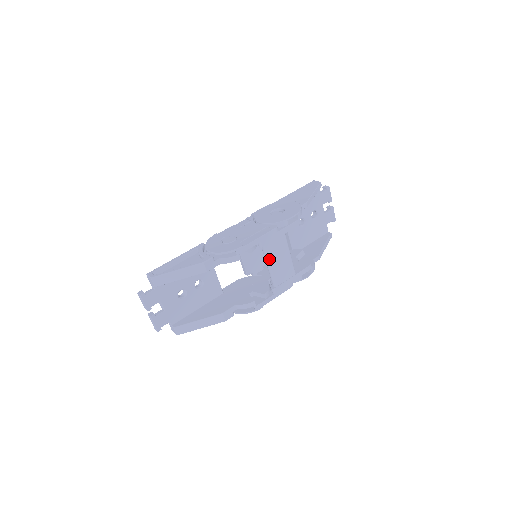
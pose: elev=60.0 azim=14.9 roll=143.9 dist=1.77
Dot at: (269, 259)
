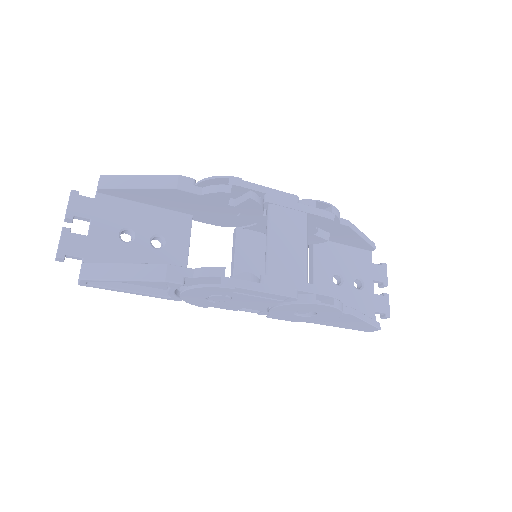
Dot at: (272, 227)
